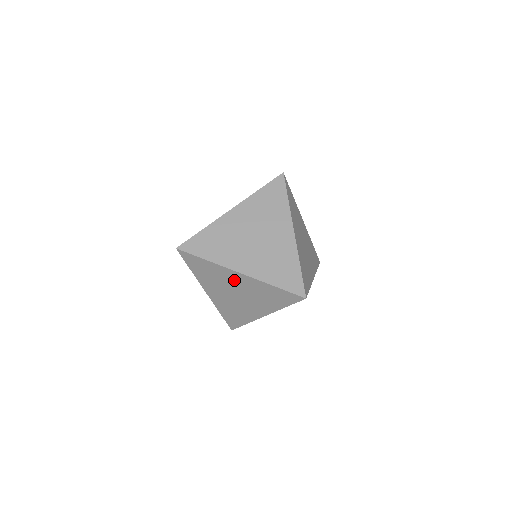
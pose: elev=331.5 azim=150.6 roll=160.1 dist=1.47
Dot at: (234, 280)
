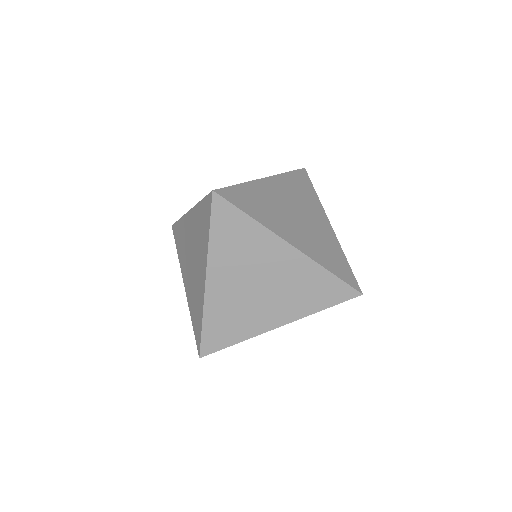
Dot at: (200, 266)
